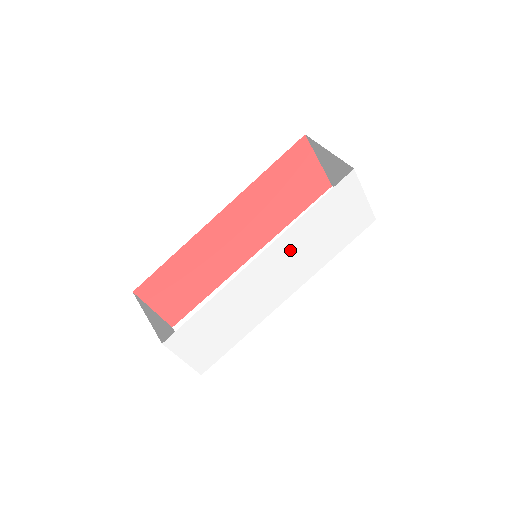
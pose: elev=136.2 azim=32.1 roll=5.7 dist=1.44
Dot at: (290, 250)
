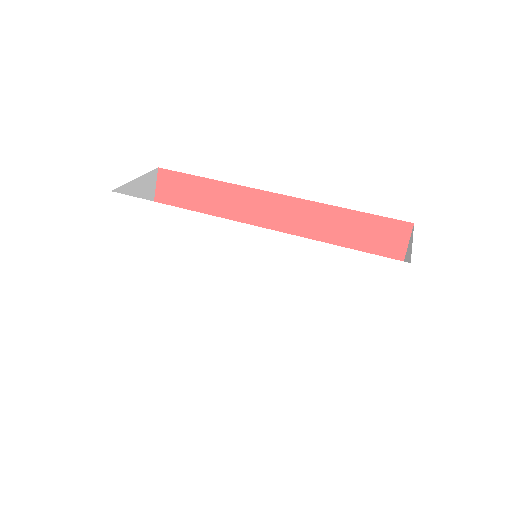
Dot at: (277, 264)
